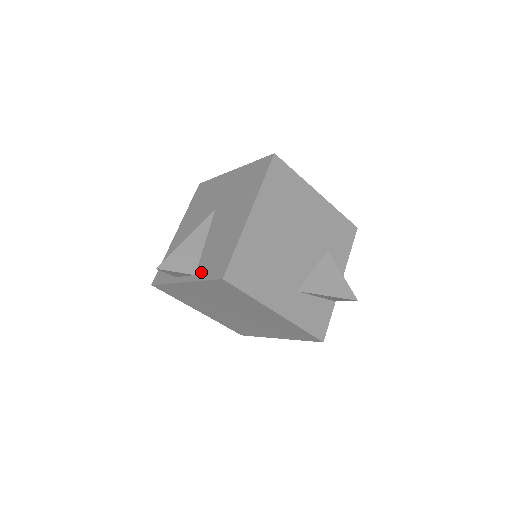
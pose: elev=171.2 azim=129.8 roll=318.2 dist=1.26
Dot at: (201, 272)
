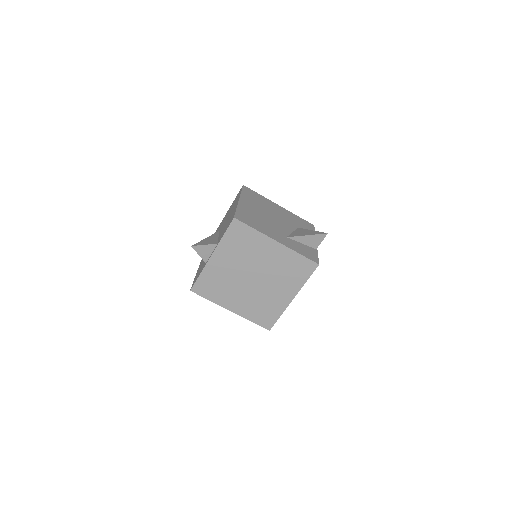
Dot at: occluded
